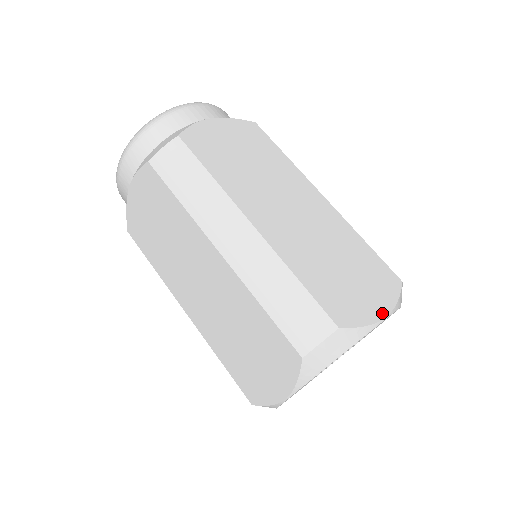
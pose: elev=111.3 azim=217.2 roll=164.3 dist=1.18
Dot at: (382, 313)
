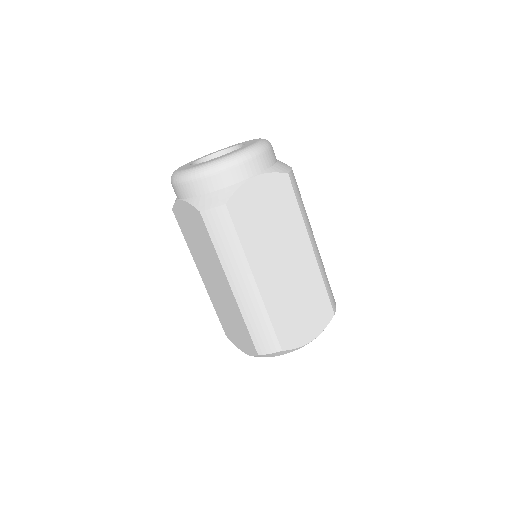
Dot at: (311, 338)
